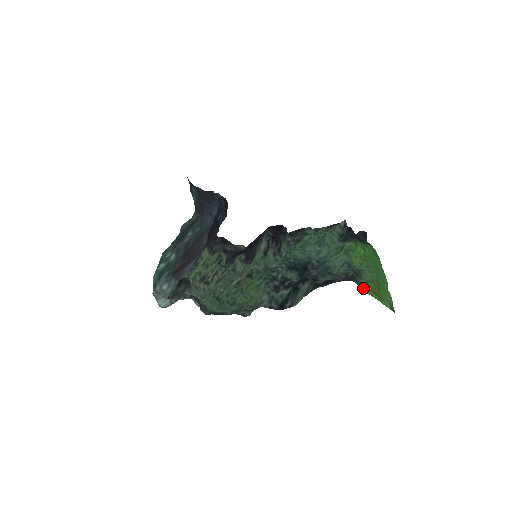
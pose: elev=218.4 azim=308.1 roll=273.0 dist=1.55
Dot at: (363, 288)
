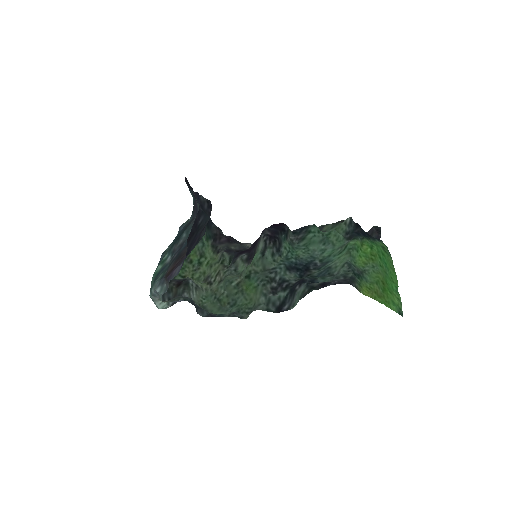
Dot at: (363, 290)
